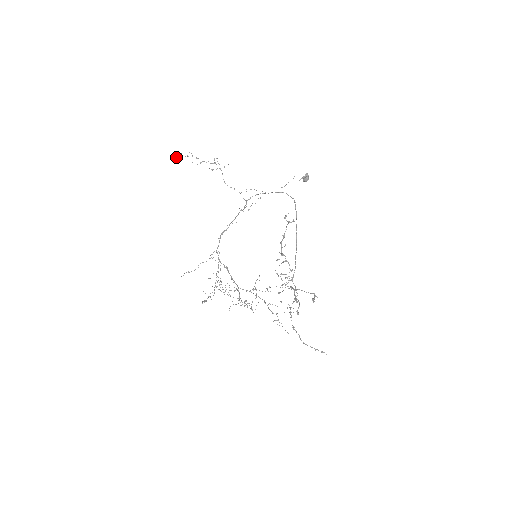
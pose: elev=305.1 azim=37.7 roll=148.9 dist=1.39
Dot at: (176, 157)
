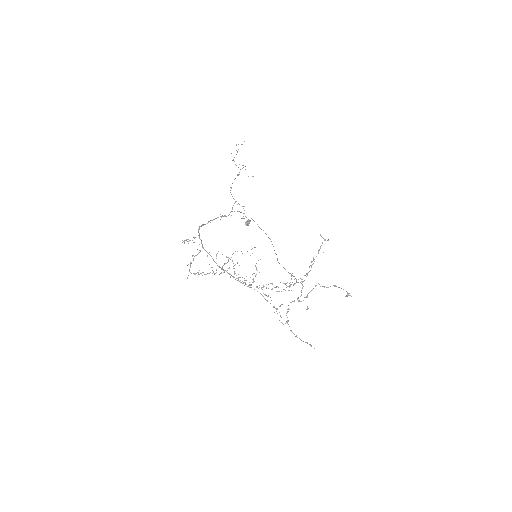
Dot at: occluded
